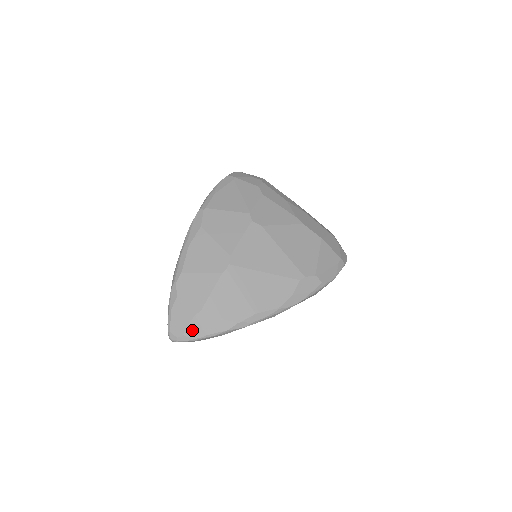
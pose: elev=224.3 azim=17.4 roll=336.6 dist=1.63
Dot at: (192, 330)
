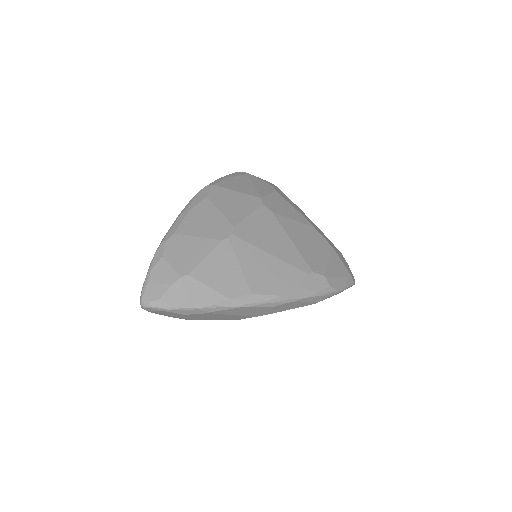
Dot at: (172, 295)
